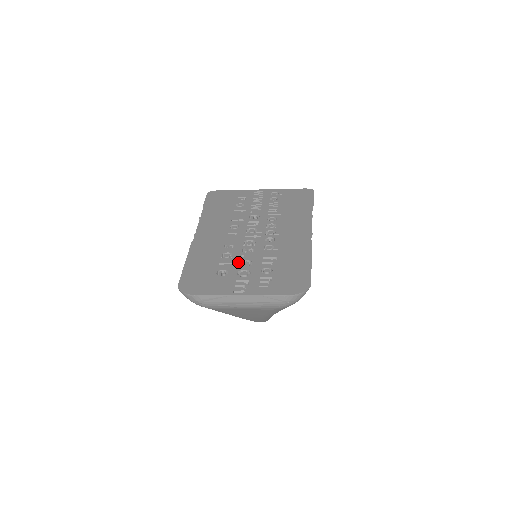
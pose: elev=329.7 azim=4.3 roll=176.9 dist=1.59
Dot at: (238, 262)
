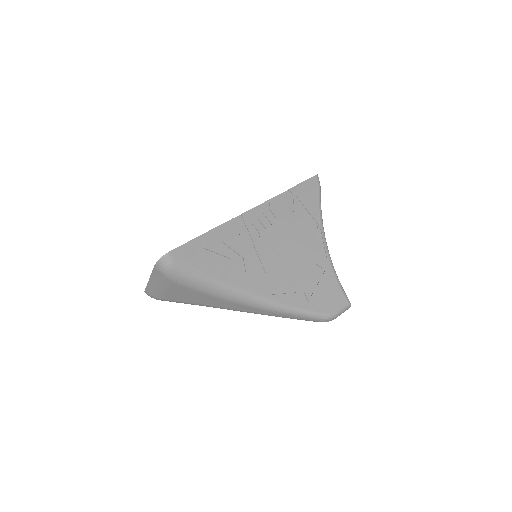
Dot at: occluded
